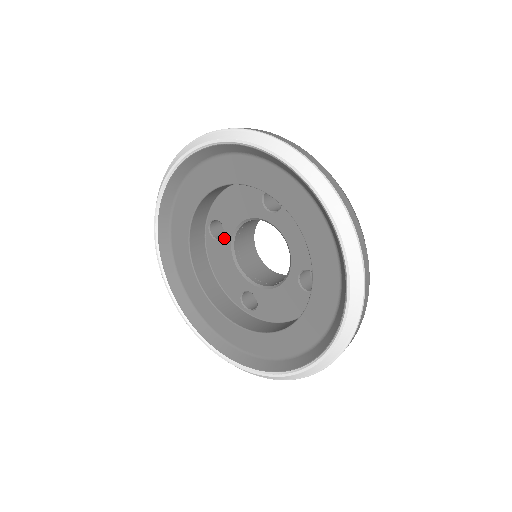
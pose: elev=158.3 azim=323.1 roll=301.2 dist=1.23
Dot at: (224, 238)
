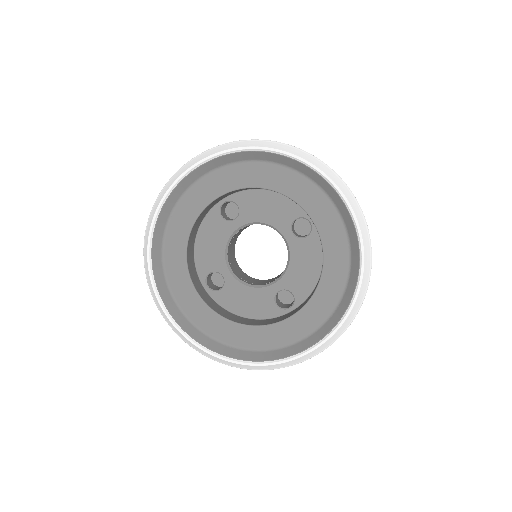
Dot at: (232, 222)
